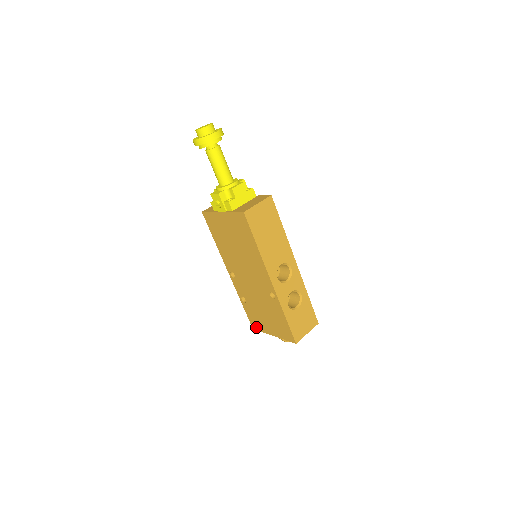
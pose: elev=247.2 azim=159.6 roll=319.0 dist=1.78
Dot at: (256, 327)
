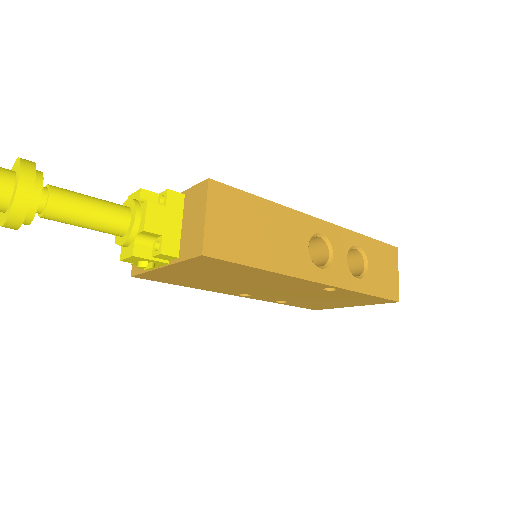
Dot at: (320, 309)
